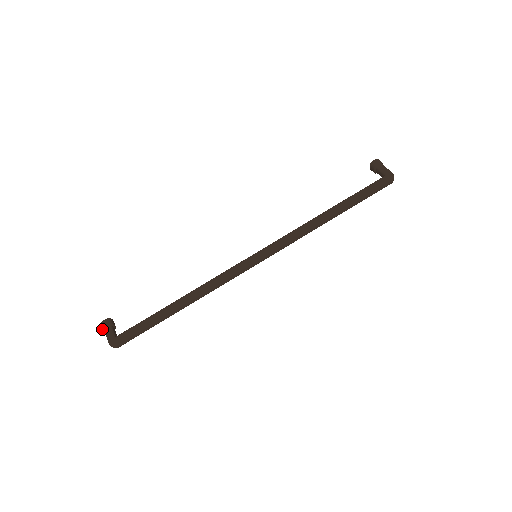
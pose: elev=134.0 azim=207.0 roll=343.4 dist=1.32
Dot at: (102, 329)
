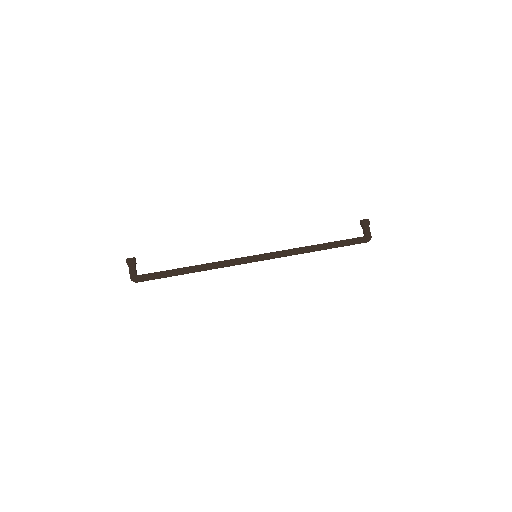
Dot at: (127, 264)
